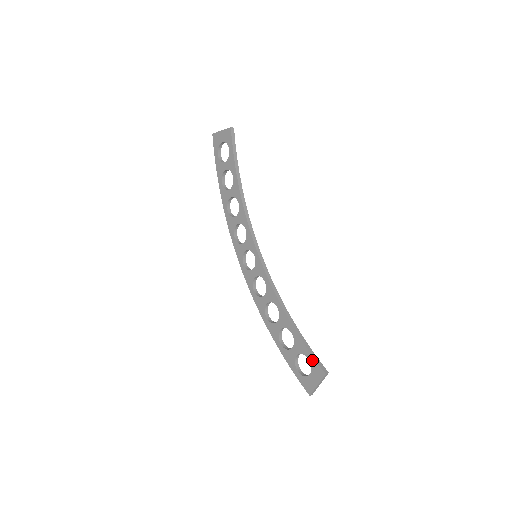
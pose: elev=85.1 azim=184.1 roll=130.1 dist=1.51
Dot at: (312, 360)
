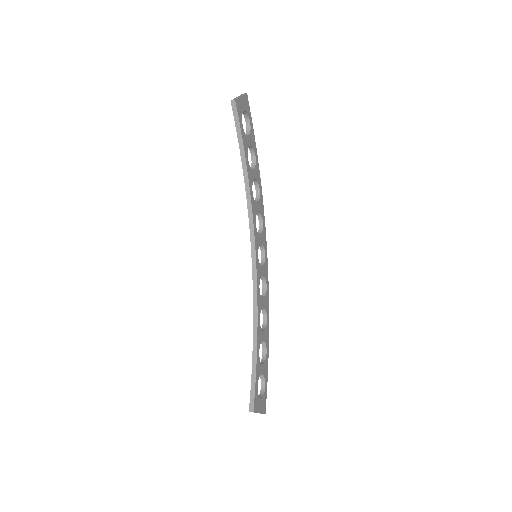
Dot at: (251, 390)
